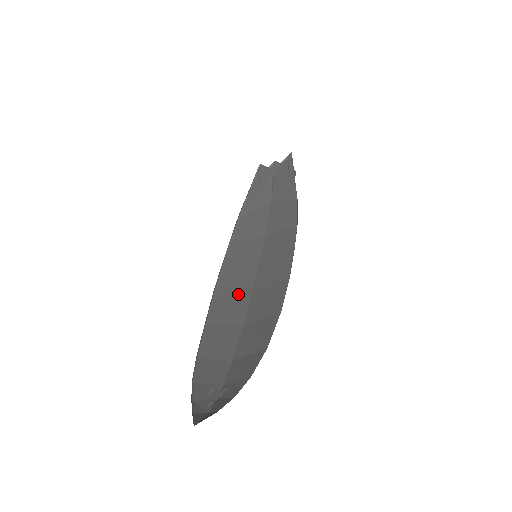
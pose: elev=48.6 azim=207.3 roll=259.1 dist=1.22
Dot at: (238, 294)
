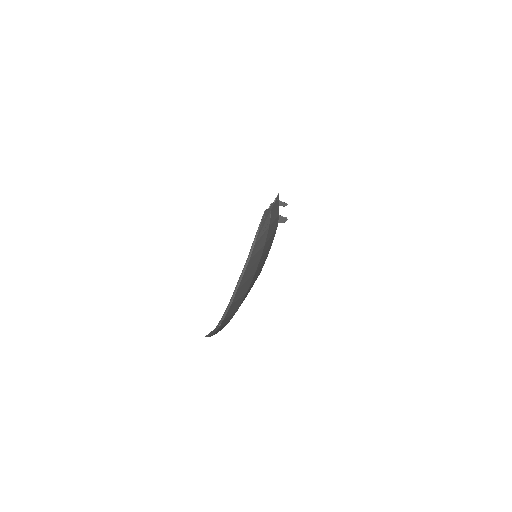
Dot at: (247, 281)
